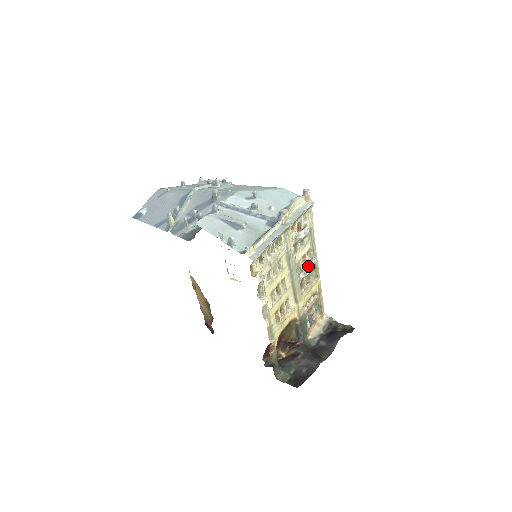
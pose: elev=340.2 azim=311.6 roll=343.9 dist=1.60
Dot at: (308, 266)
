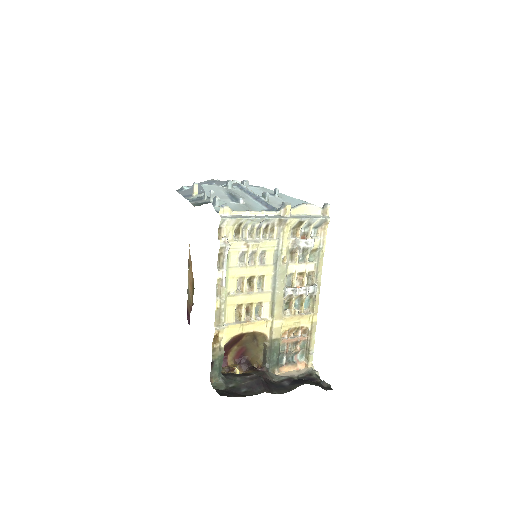
Dot at: (303, 287)
